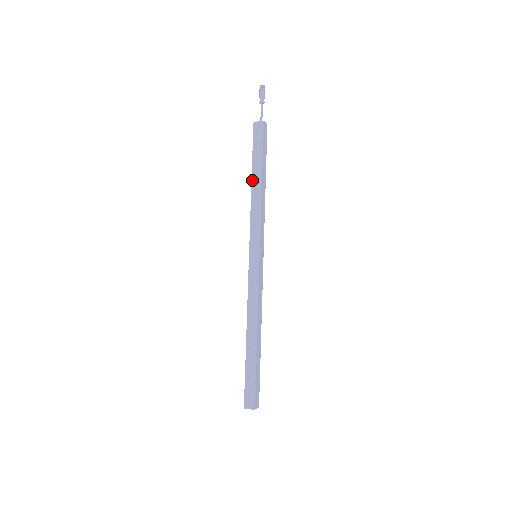
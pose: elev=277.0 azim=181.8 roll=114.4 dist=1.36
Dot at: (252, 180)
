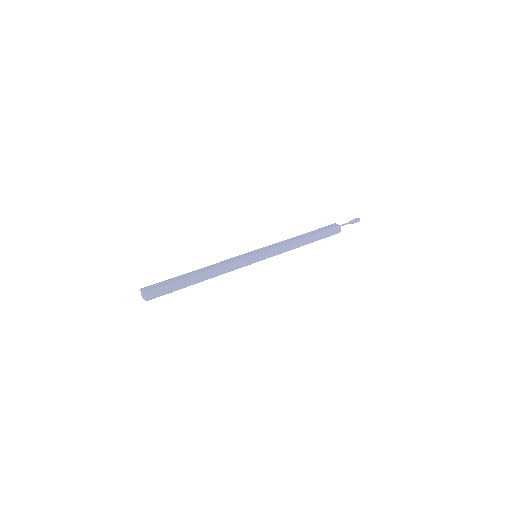
Dot at: (302, 234)
